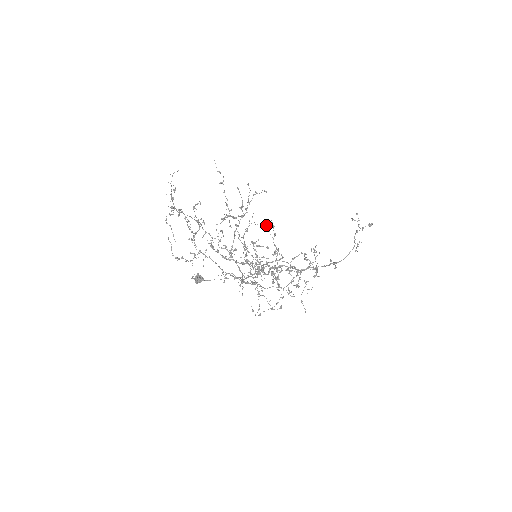
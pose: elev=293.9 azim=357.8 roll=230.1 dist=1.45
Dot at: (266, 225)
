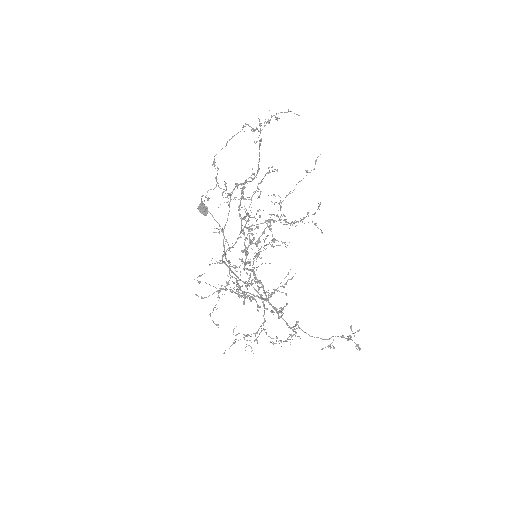
Dot at: (288, 272)
